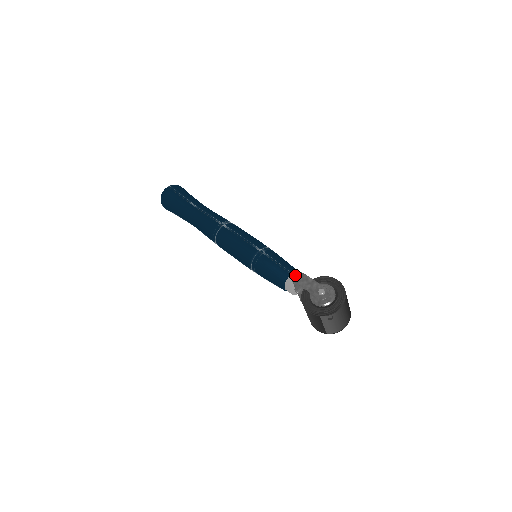
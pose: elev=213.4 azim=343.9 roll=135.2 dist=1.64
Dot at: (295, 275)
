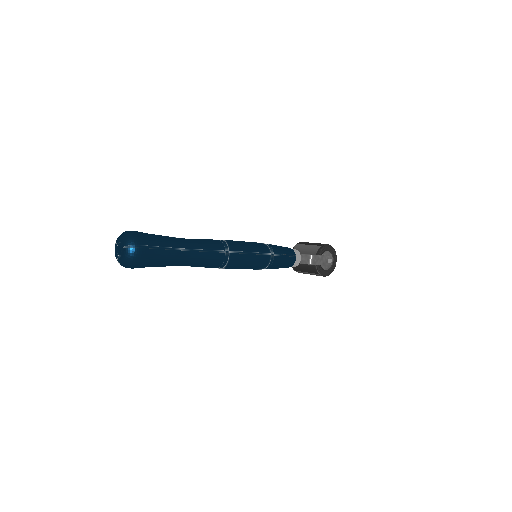
Dot at: (297, 255)
